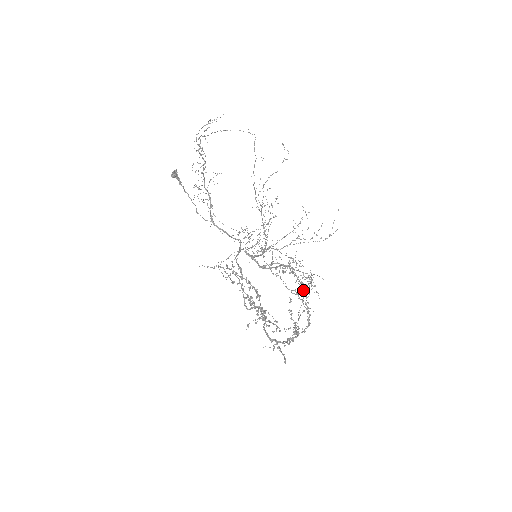
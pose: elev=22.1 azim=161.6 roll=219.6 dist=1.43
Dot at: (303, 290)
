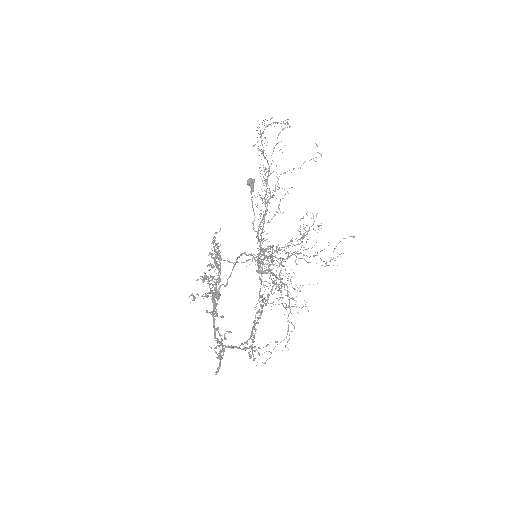
Dot at: (268, 296)
